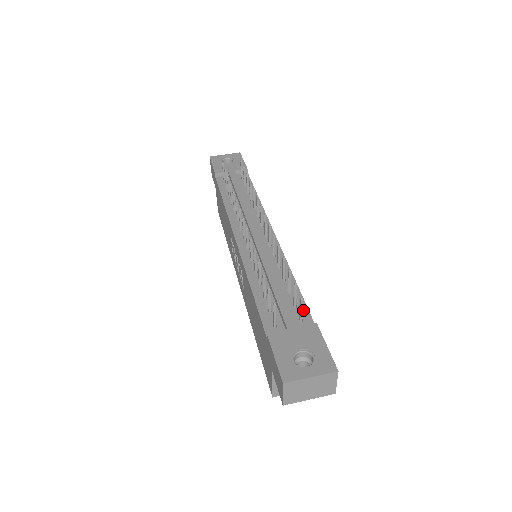
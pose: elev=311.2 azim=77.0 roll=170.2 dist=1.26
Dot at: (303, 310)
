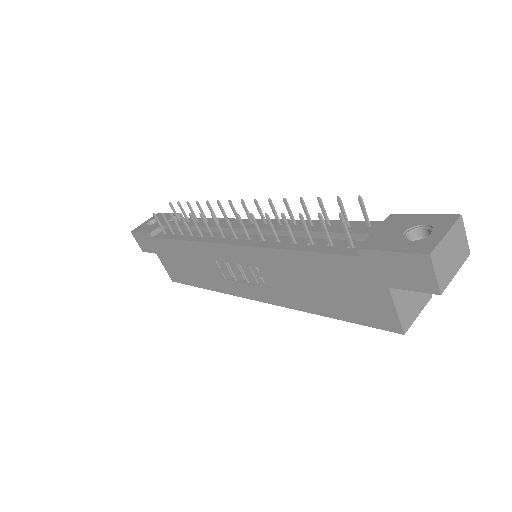
Dot at: (362, 224)
